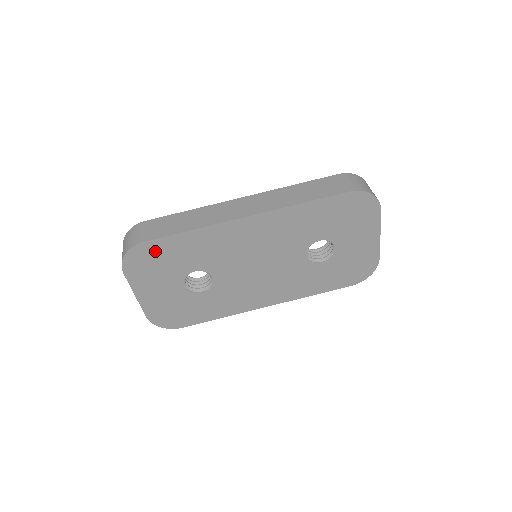
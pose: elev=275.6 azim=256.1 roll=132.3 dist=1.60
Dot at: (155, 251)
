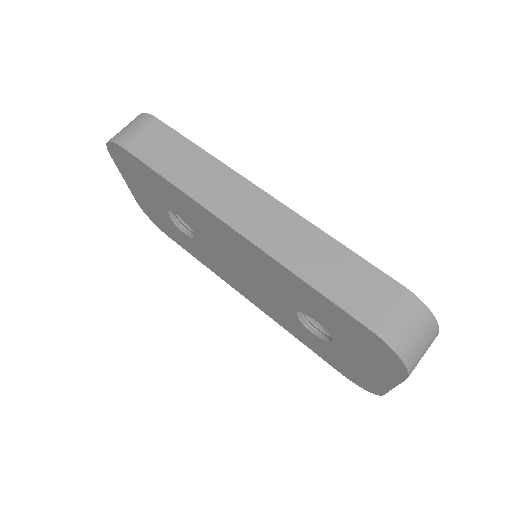
Dot at: (136, 165)
